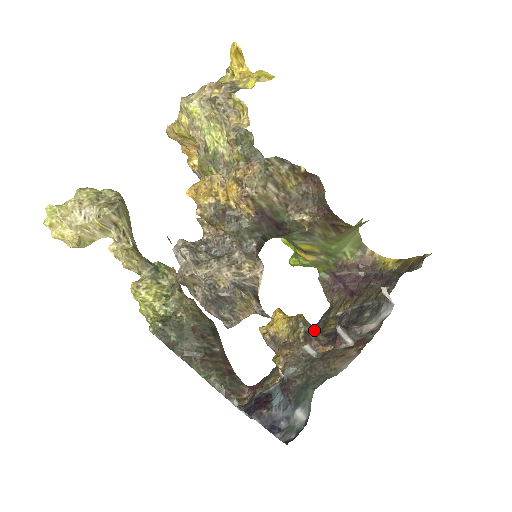
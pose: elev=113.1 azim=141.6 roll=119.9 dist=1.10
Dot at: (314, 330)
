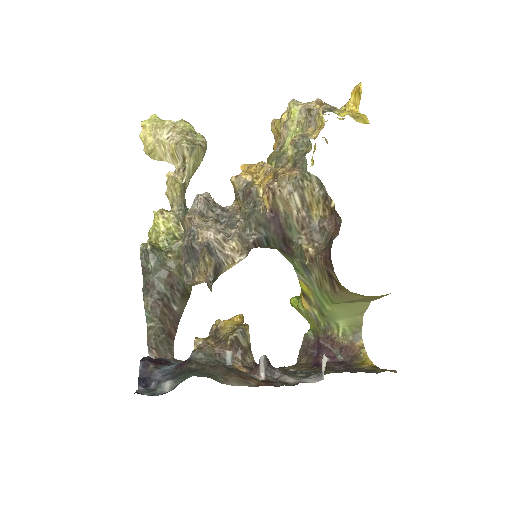
Dot at: (248, 348)
